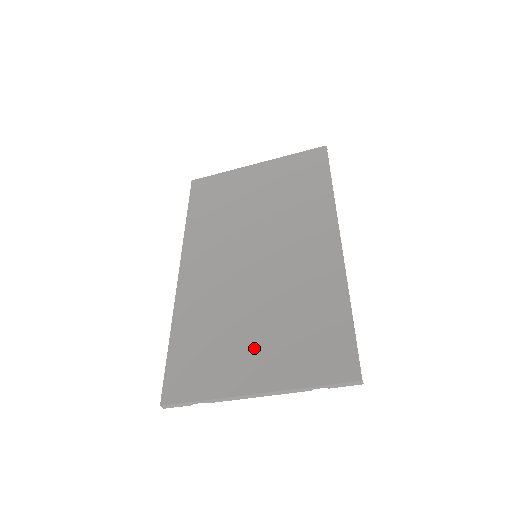
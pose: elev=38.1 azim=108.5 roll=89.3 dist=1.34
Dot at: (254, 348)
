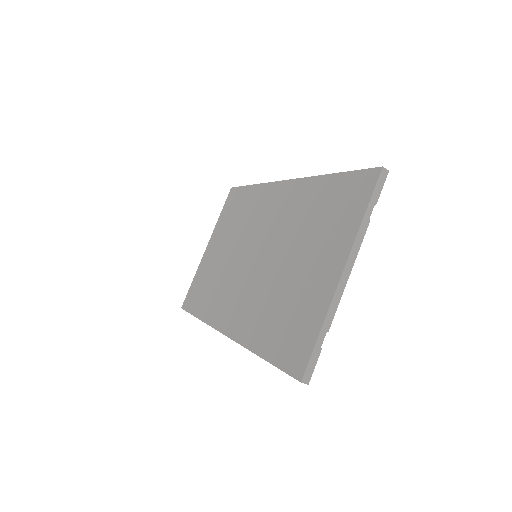
Dot at: (311, 267)
